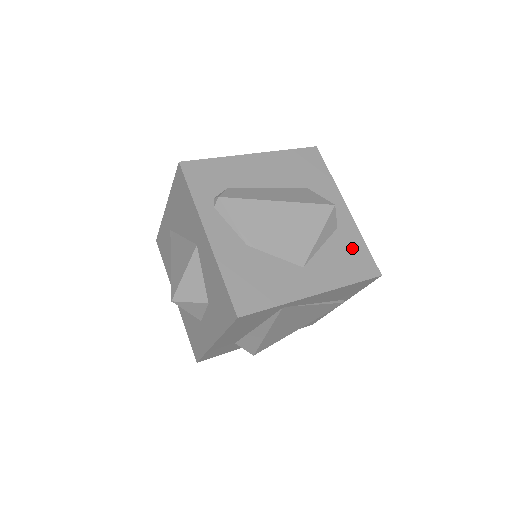
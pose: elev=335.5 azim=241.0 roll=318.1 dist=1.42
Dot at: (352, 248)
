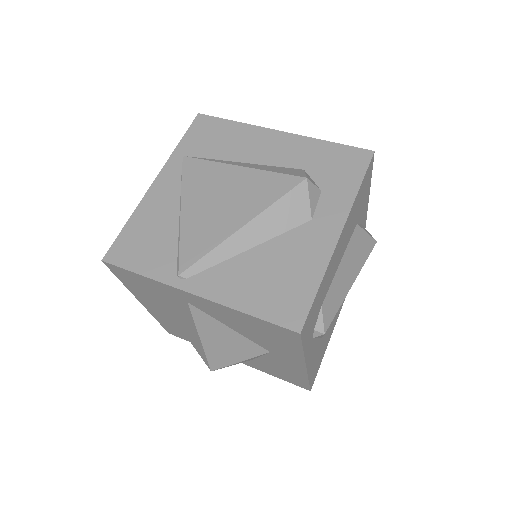
Dot at: occluded
